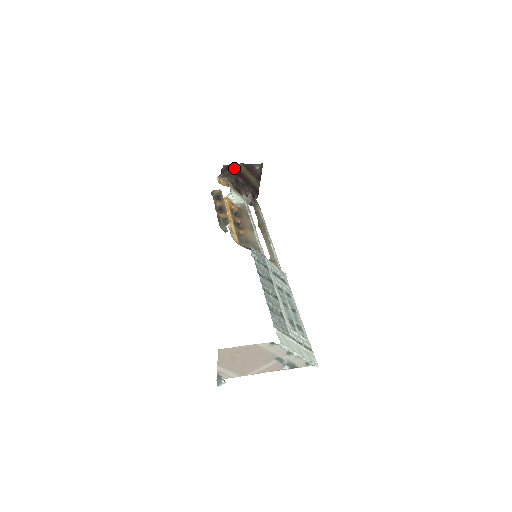
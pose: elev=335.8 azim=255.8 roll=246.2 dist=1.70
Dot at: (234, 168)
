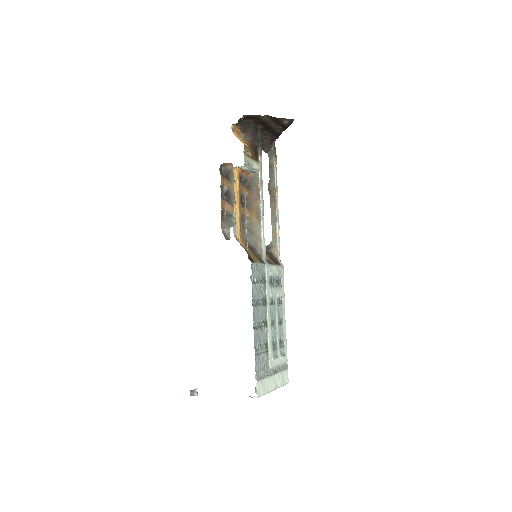
Dot at: (256, 118)
